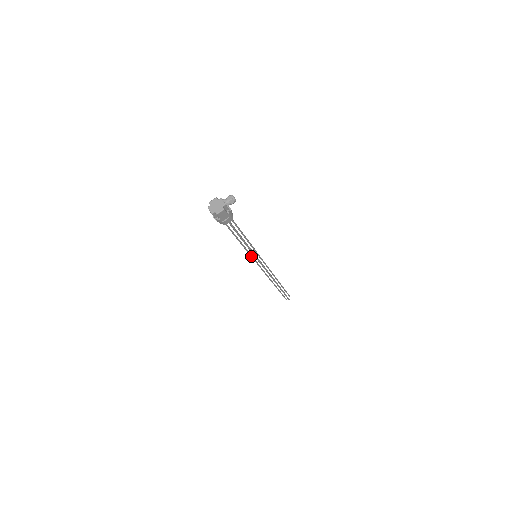
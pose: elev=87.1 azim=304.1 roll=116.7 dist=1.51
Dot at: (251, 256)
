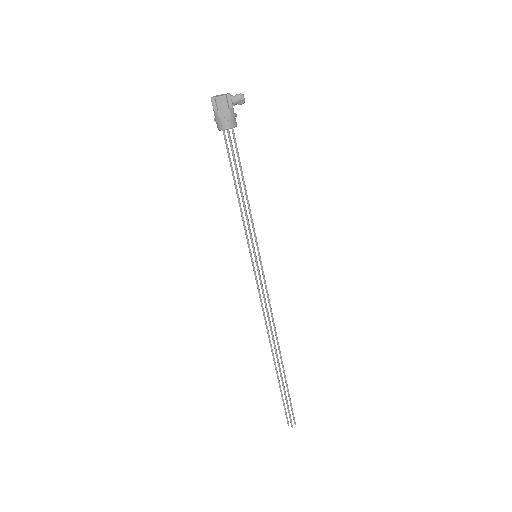
Dot at: (249, 249)
